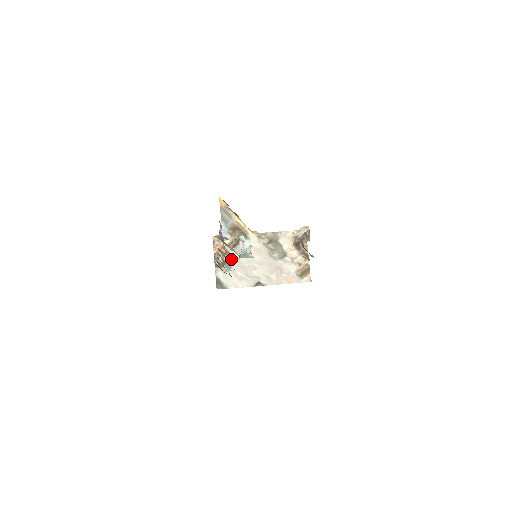
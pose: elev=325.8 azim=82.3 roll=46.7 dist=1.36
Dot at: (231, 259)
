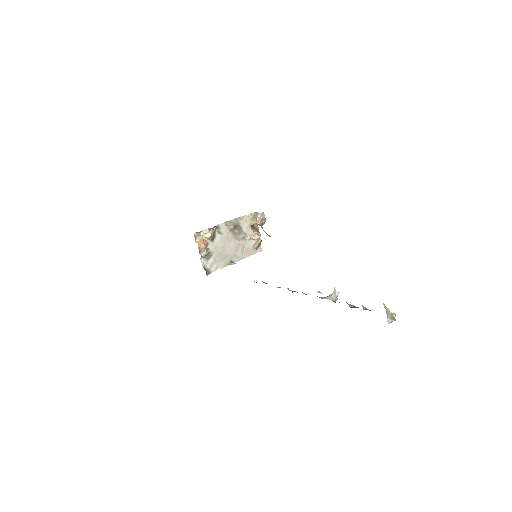
Dot at: (210, 248)
